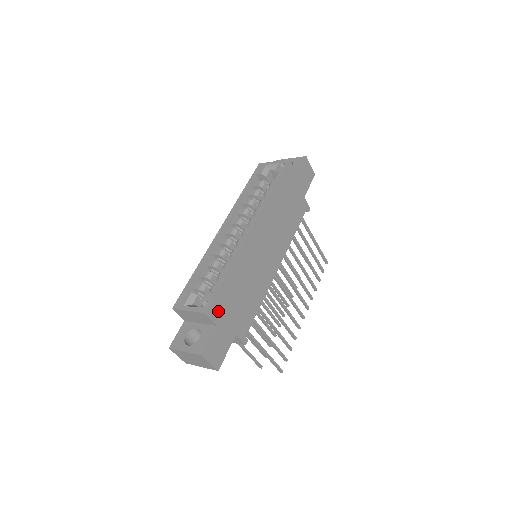
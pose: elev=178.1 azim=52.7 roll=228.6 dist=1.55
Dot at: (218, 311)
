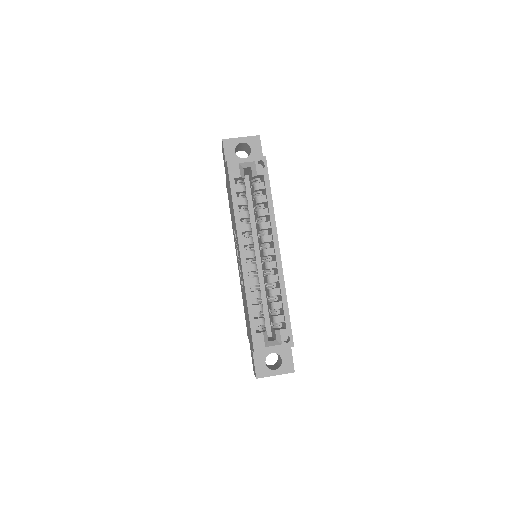
Dot at: occluded
